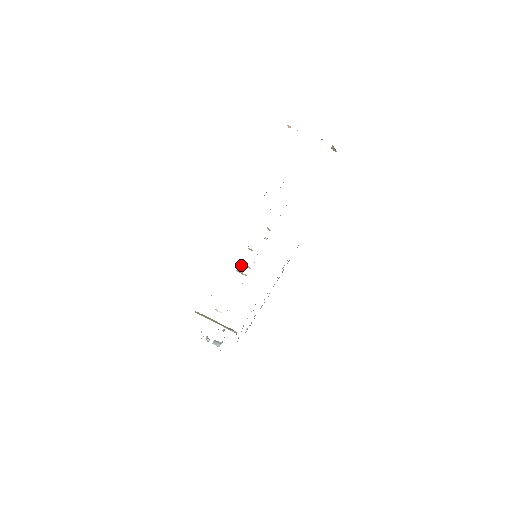
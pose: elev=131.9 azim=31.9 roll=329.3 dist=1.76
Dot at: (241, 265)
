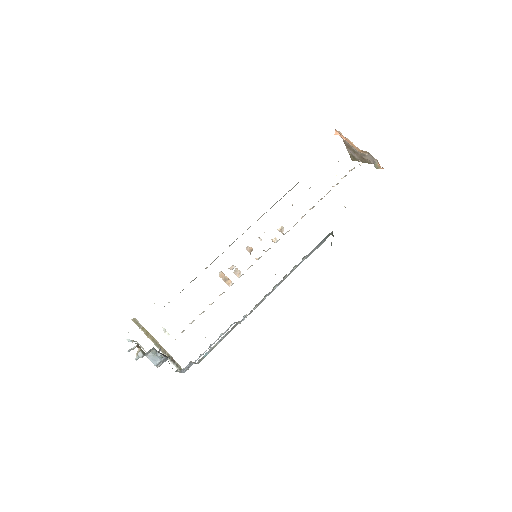
Dot at: occluded
